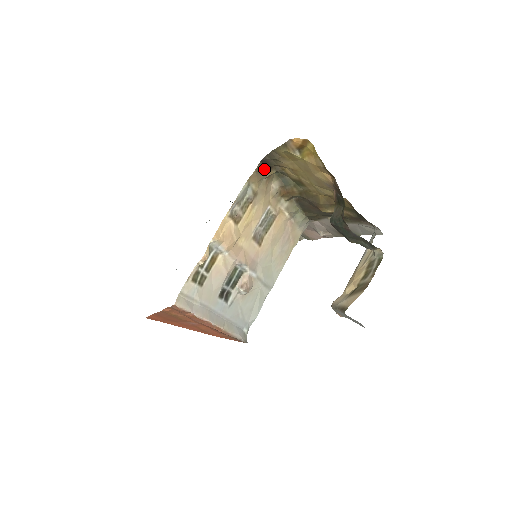
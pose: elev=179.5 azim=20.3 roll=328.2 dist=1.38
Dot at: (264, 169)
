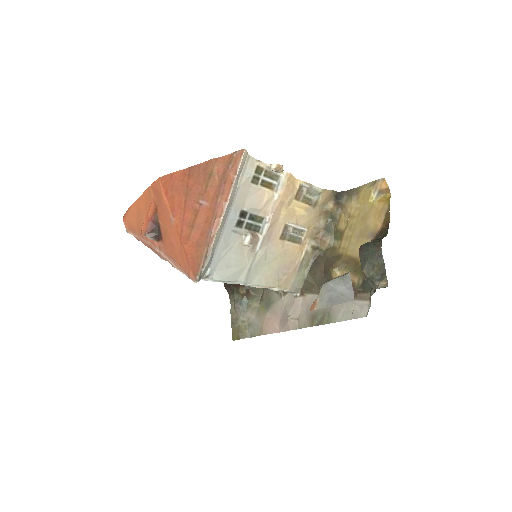
Dot at: (335, 198)
